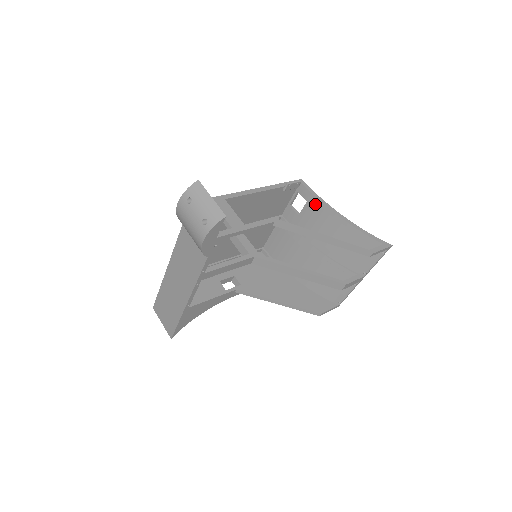
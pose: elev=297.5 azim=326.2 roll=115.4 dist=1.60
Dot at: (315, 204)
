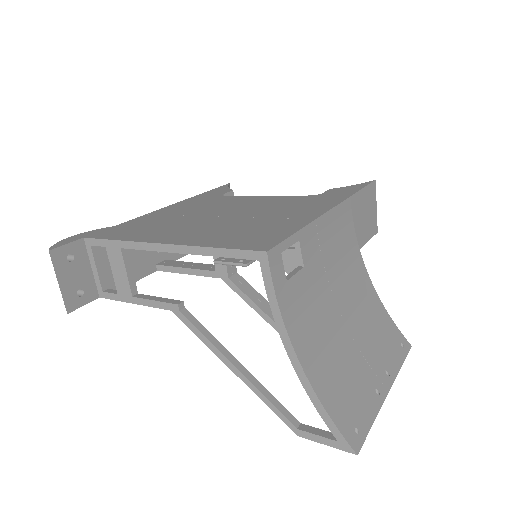
Dot at: occluded
